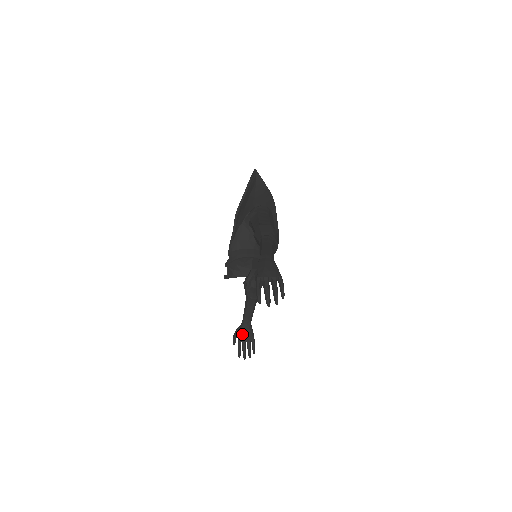
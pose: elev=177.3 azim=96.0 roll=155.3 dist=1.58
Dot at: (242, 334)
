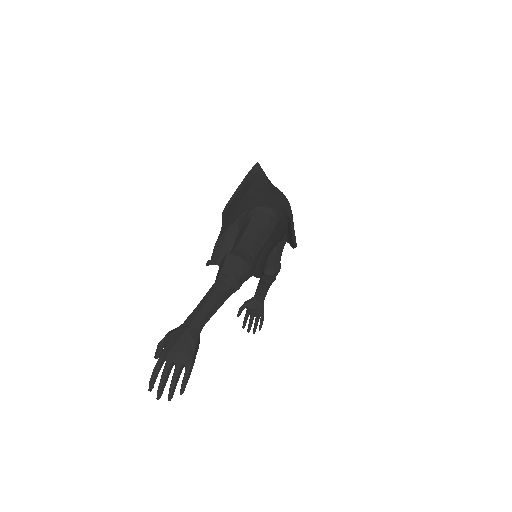
Dot at: (250, 308)
